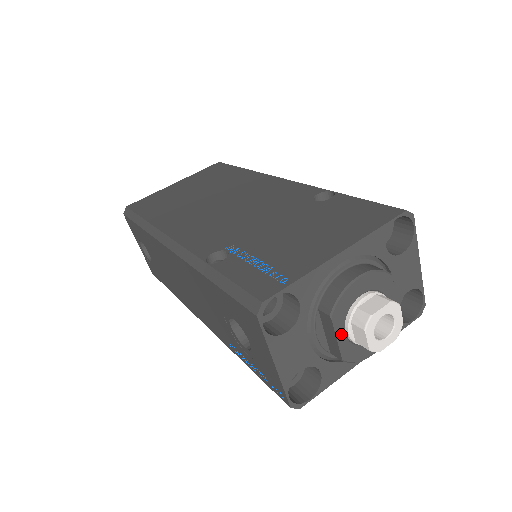
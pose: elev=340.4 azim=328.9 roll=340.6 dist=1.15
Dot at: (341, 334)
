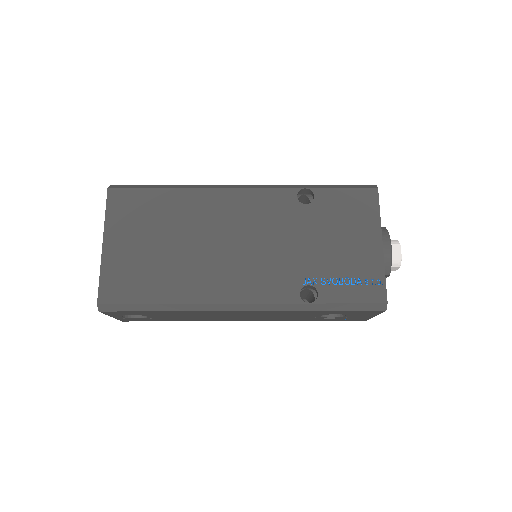
Dot at: occluded
